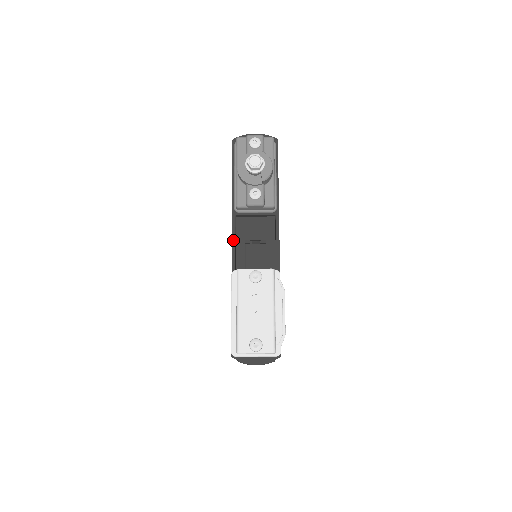
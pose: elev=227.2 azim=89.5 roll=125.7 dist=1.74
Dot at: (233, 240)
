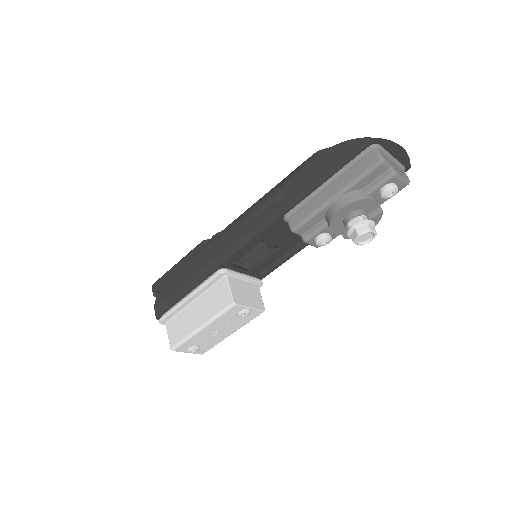
Dot at: (251, 242)
